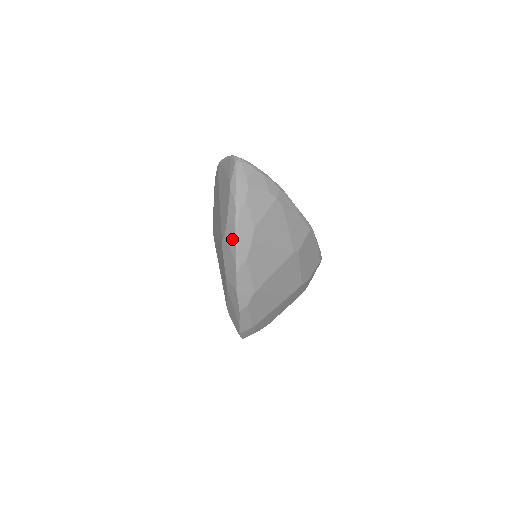
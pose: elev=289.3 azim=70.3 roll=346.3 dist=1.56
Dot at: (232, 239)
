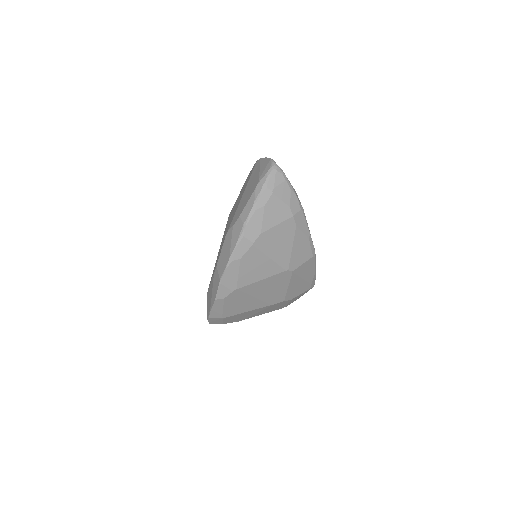
Dot at: (236, 234)
